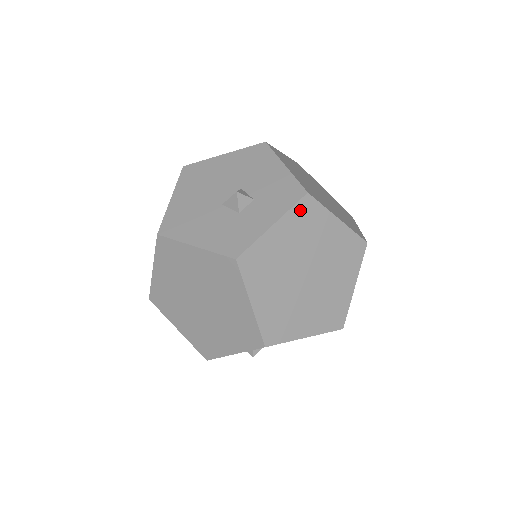
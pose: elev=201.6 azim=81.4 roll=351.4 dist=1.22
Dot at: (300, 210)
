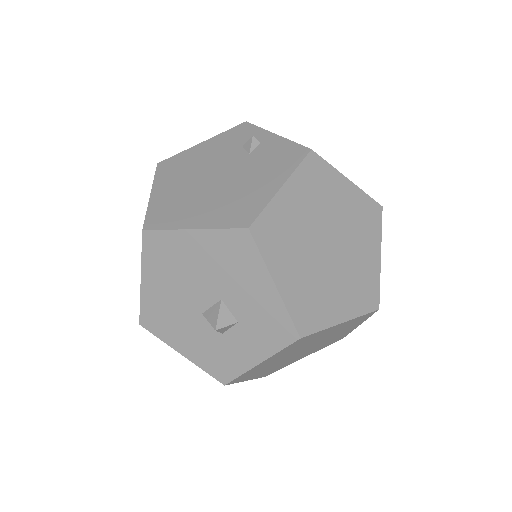
Dot at: (292, 346)
